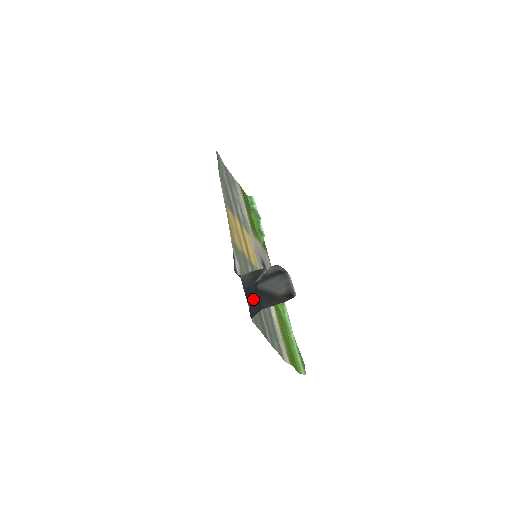
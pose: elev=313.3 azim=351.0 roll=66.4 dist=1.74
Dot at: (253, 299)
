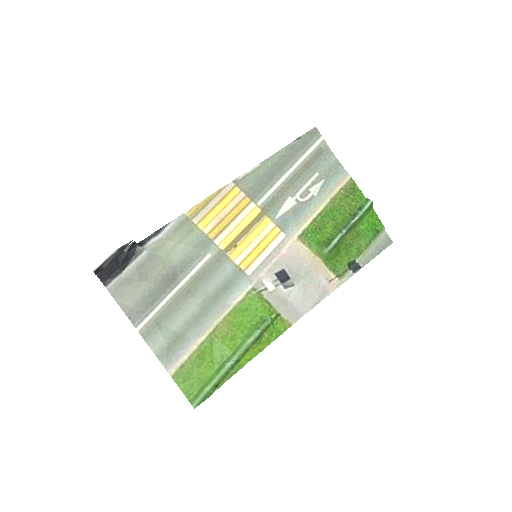
Dot at: (116, 267)
